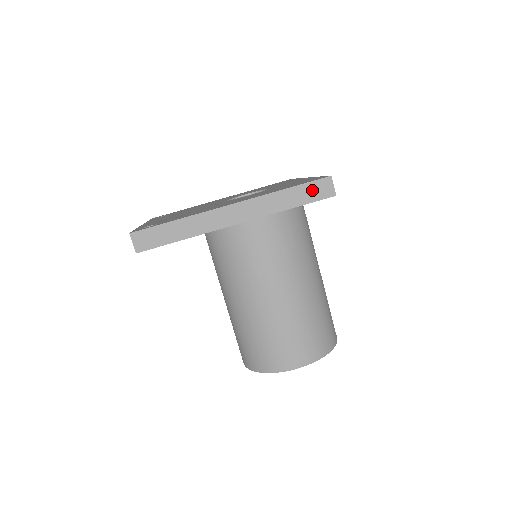
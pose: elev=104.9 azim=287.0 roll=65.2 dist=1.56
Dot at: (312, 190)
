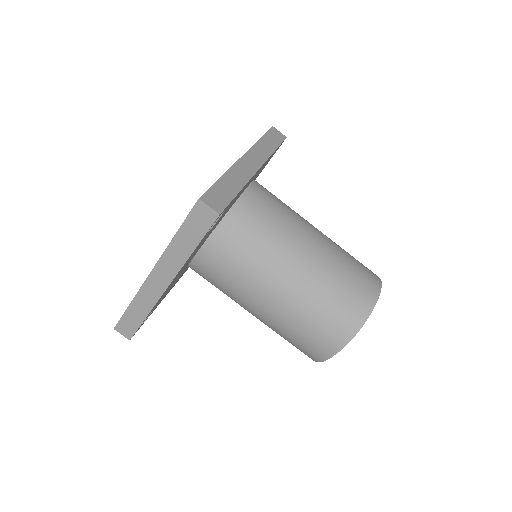
Dot at: (273, 136)
